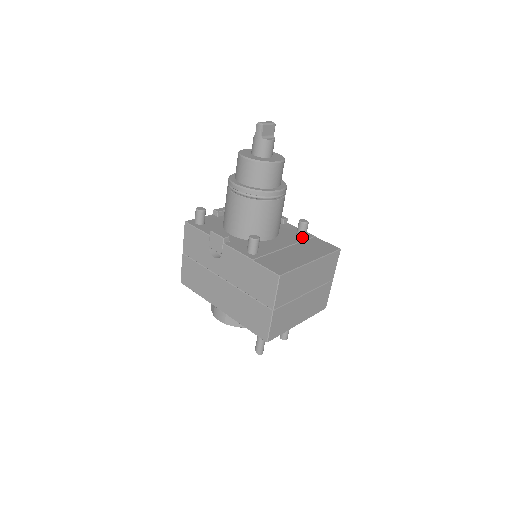
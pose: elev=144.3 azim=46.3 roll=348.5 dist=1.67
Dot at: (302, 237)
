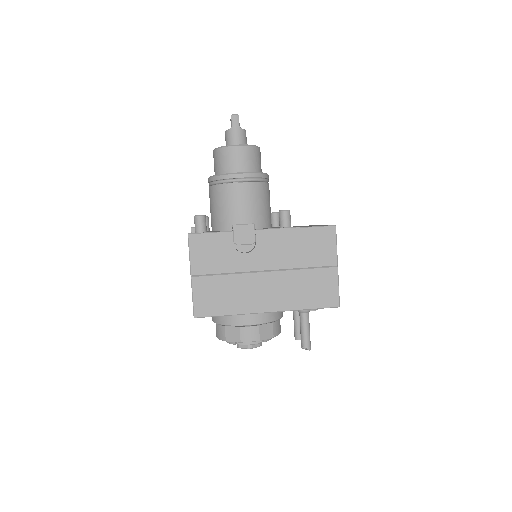
Dot at: occluded
